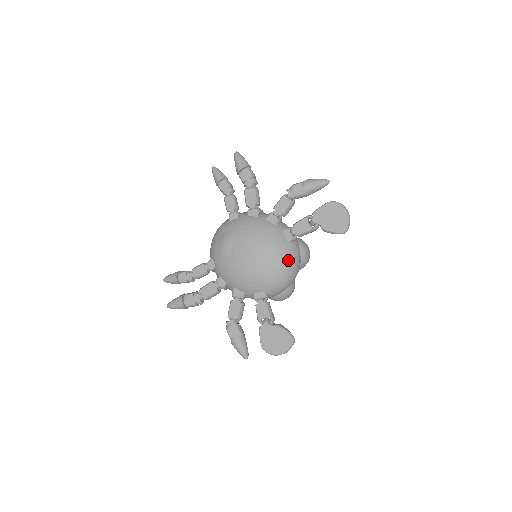
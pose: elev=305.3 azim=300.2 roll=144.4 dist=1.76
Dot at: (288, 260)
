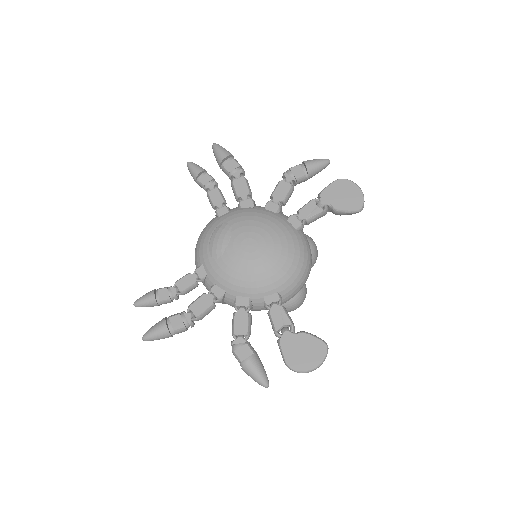
Dot at: (301, 249)
